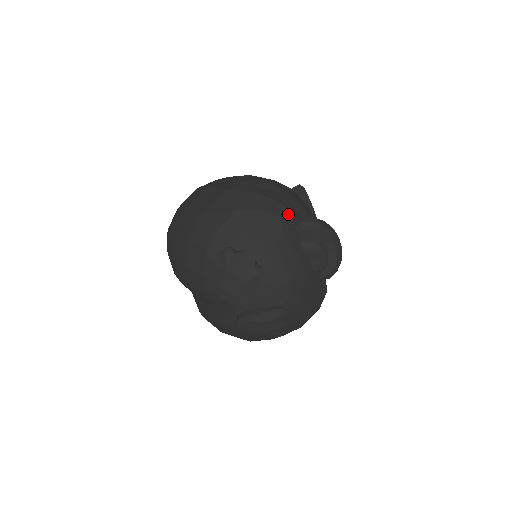
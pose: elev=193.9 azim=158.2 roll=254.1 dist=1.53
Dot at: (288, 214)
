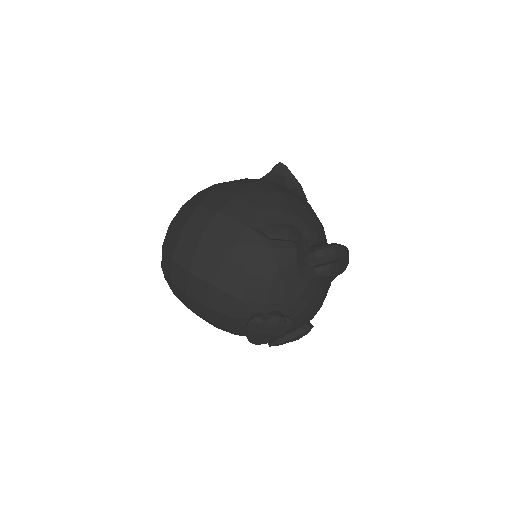
Dot at: (300, 255)
